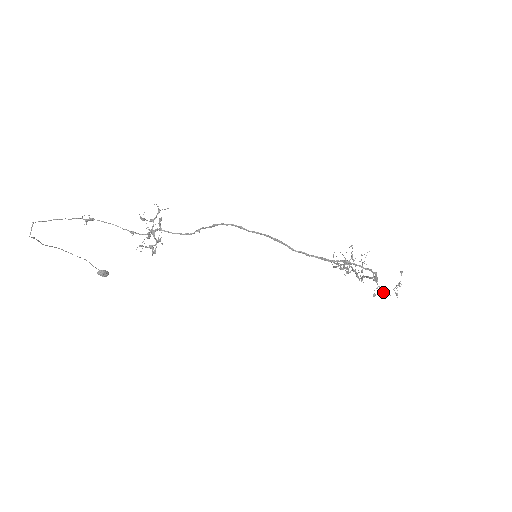
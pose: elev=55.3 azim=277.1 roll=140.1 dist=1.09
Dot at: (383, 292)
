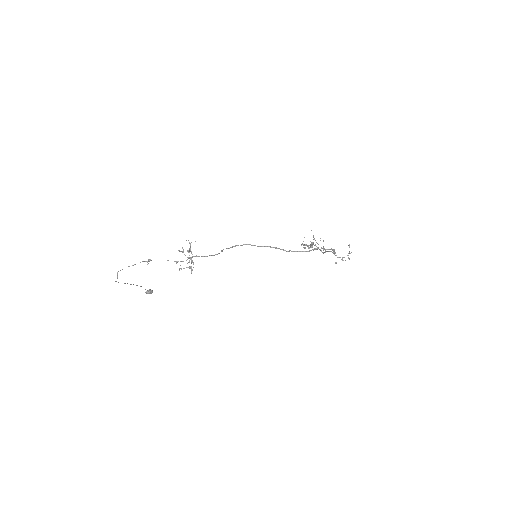
Dot at: occluded
